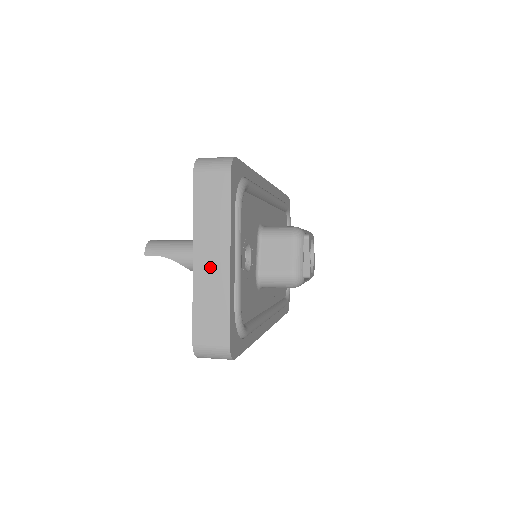
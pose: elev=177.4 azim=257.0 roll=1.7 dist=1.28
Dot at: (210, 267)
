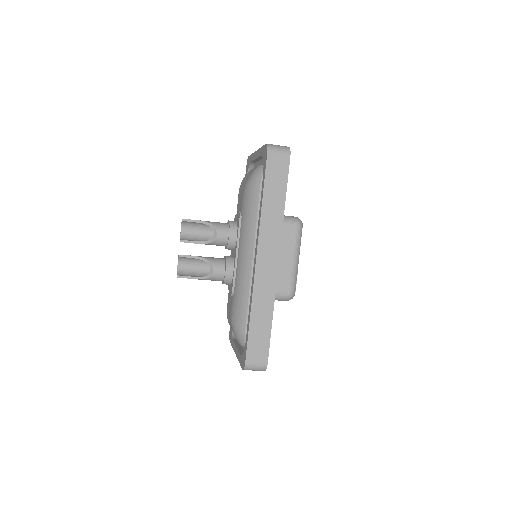
Dot at: occluded
